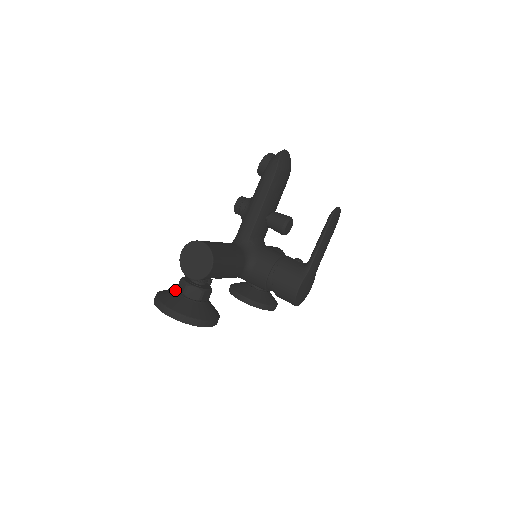
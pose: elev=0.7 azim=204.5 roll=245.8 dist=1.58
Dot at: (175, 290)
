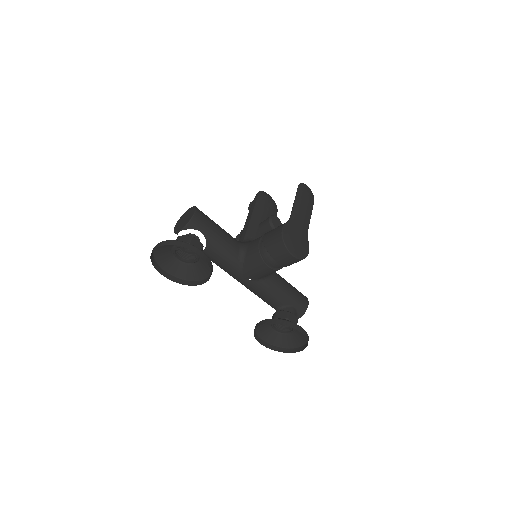
Dot at: (171, 251)
